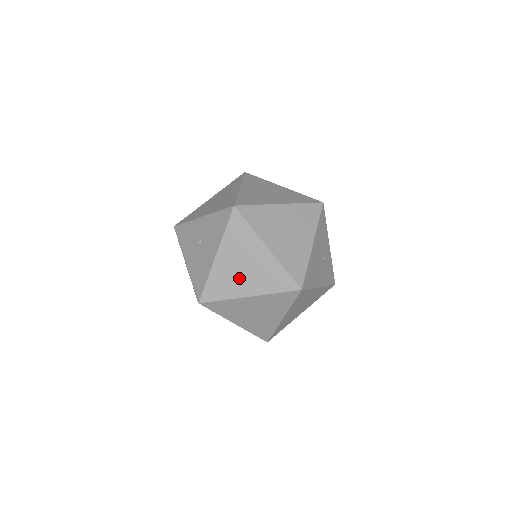
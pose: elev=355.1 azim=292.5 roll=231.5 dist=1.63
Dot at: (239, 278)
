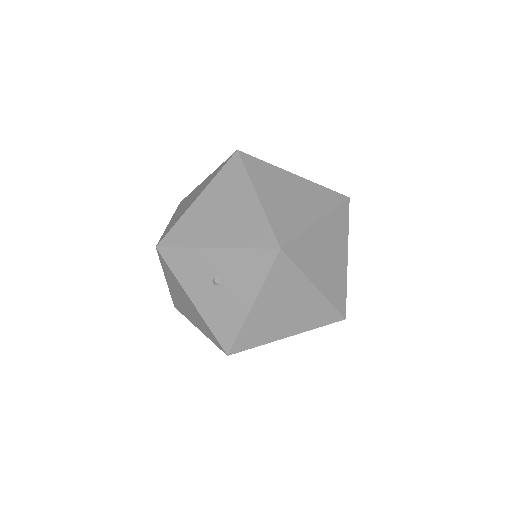
Dot at: (279, 322)
